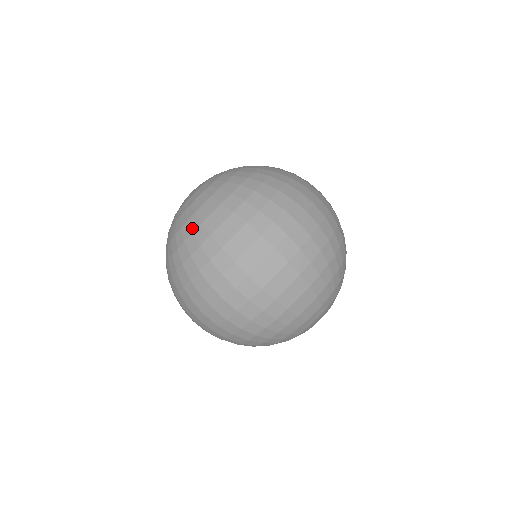
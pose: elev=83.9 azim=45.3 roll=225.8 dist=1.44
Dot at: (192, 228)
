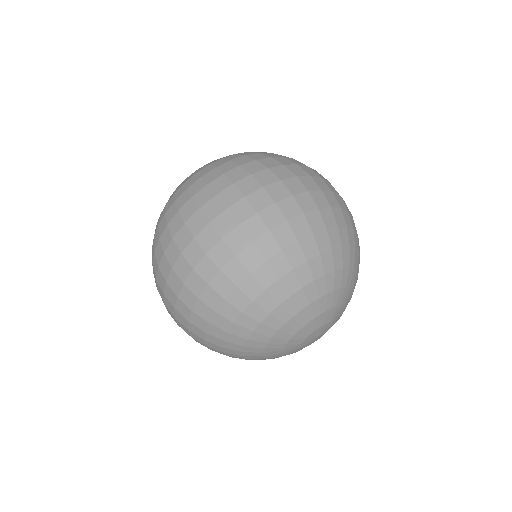
Dot at: occluded
